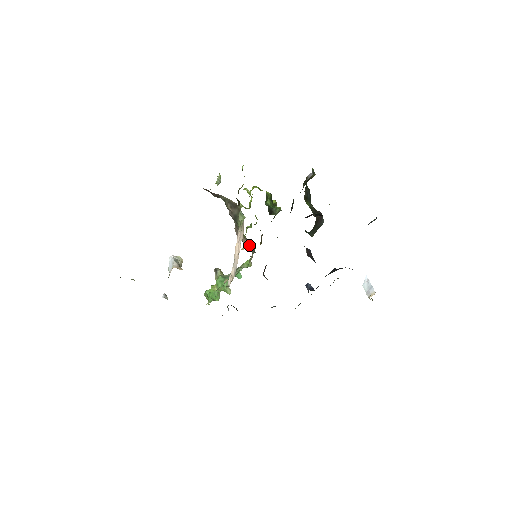
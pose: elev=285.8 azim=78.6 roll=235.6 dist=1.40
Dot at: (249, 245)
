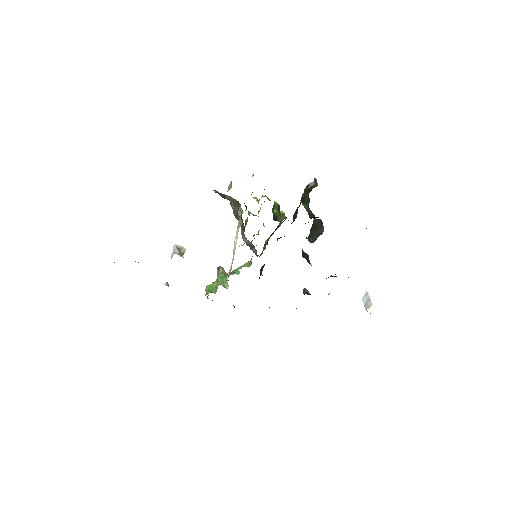
Dot at: (253, 248)
